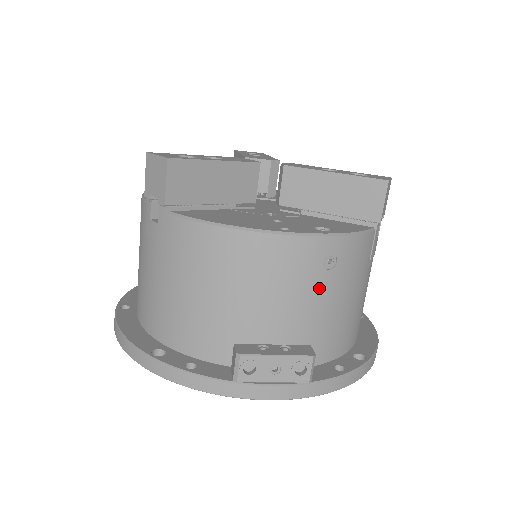
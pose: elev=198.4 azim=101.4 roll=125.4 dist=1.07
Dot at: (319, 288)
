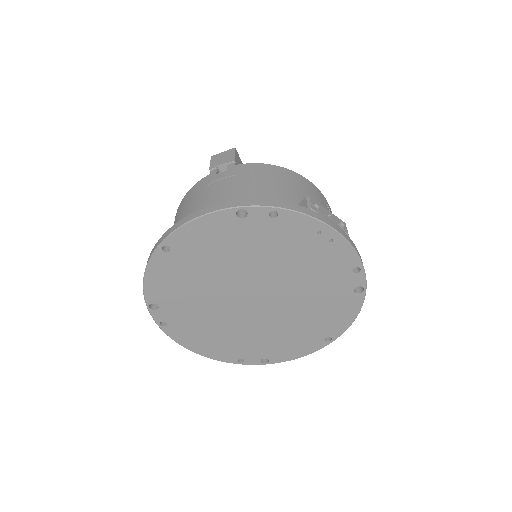
Dot at: occluded
